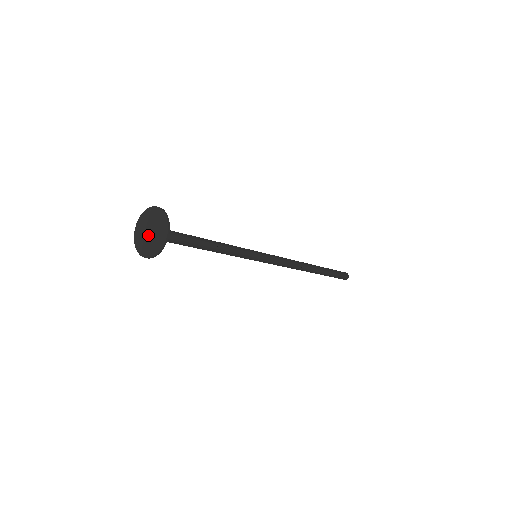
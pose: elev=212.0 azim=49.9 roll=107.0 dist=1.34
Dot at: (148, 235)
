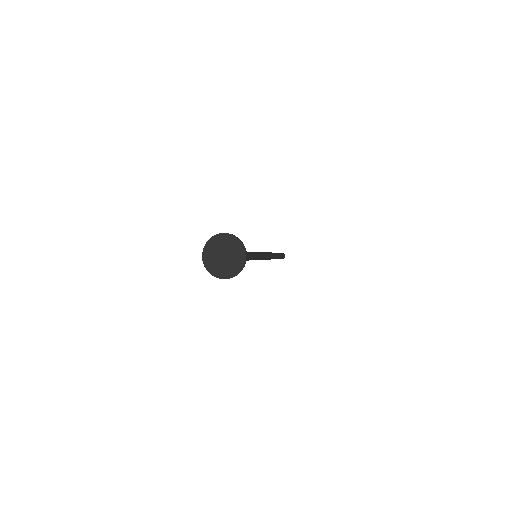
Dot at: (221, 258)
